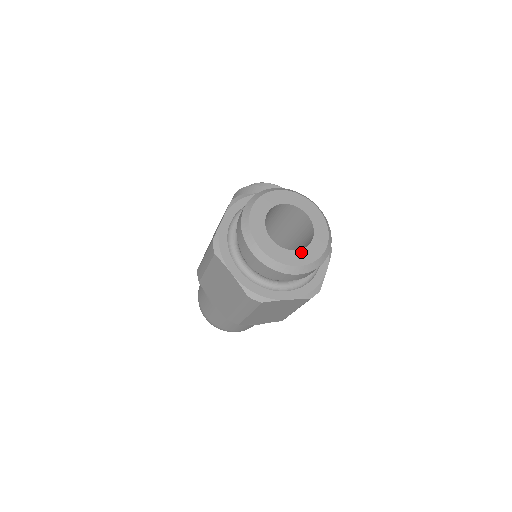
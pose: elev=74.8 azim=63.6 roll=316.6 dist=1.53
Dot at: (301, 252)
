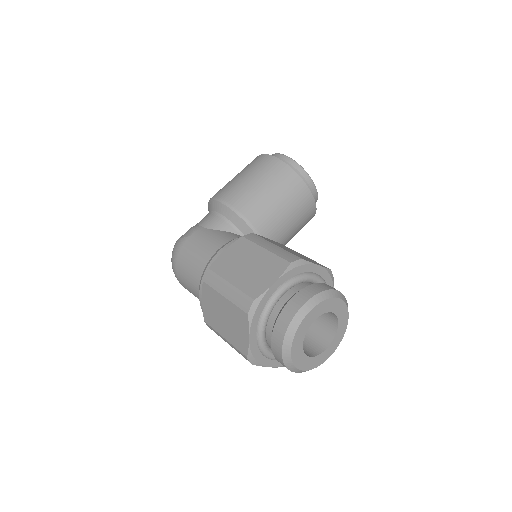
Dot at: (313, 359)
